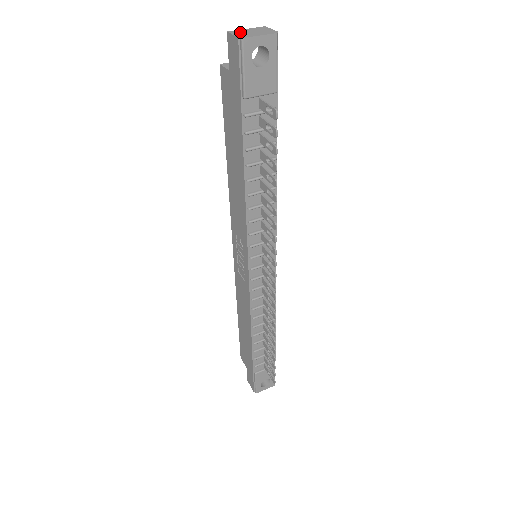
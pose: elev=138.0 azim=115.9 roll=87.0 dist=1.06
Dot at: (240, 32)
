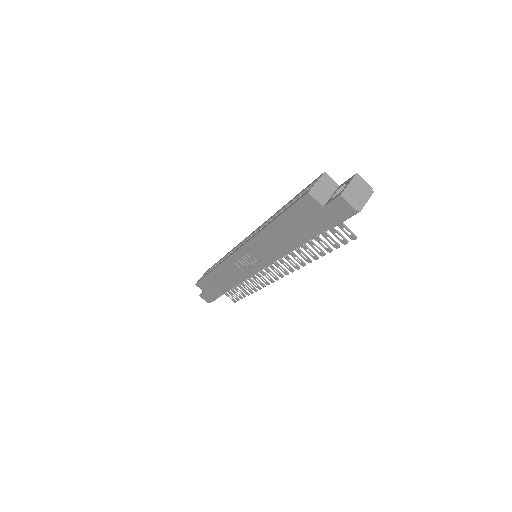
Dot at: (350, 196)
